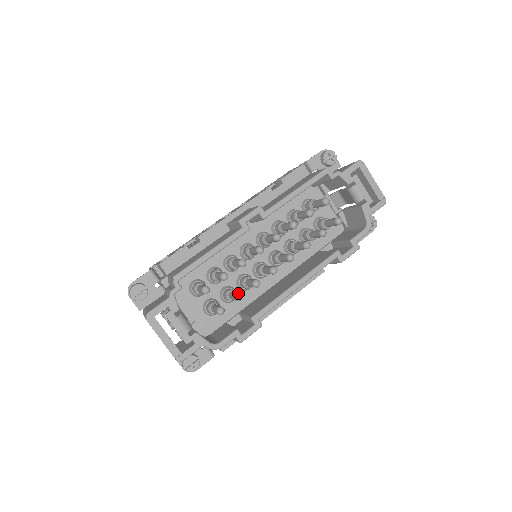
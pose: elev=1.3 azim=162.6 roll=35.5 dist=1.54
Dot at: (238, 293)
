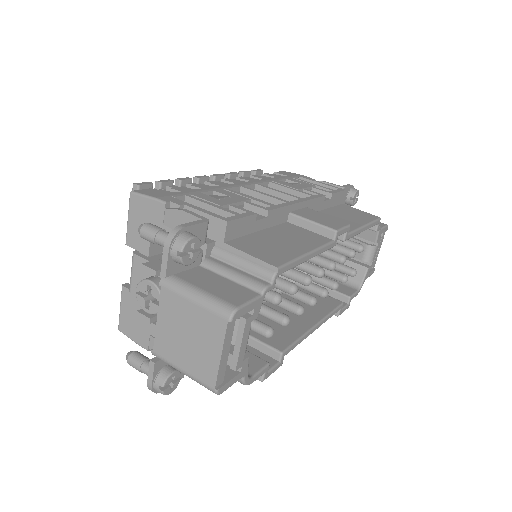
Dot at: occluded
